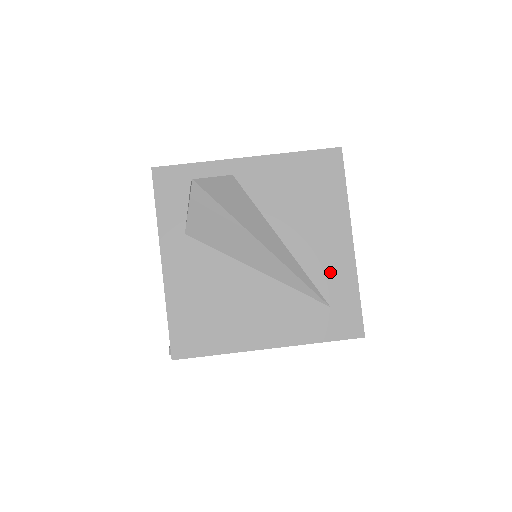
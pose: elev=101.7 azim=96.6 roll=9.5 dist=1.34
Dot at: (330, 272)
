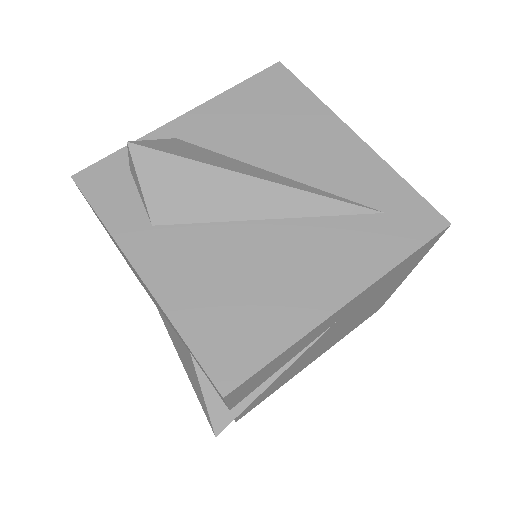
Dot at: (356, 177)
